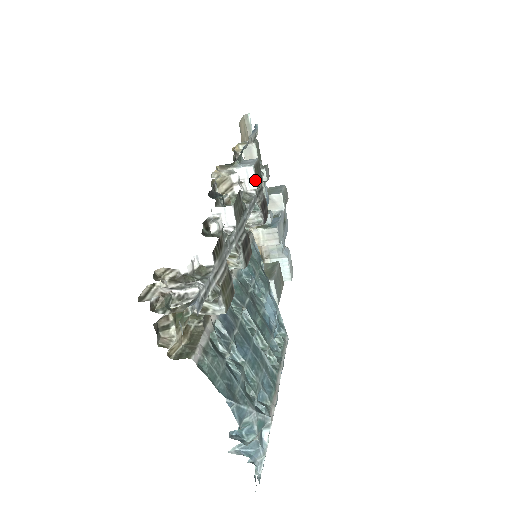
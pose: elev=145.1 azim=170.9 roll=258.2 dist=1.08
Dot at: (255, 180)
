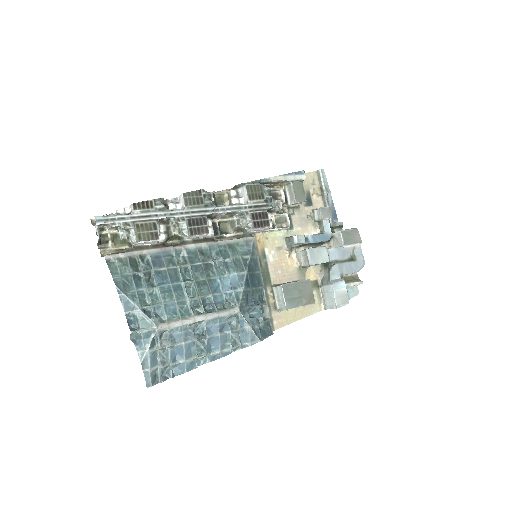
Dot at: (247, 195)
